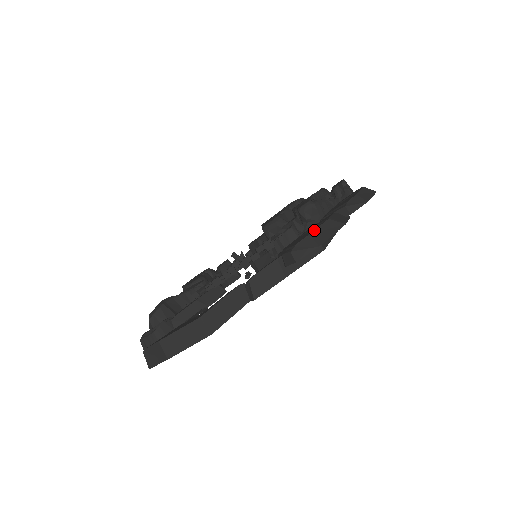
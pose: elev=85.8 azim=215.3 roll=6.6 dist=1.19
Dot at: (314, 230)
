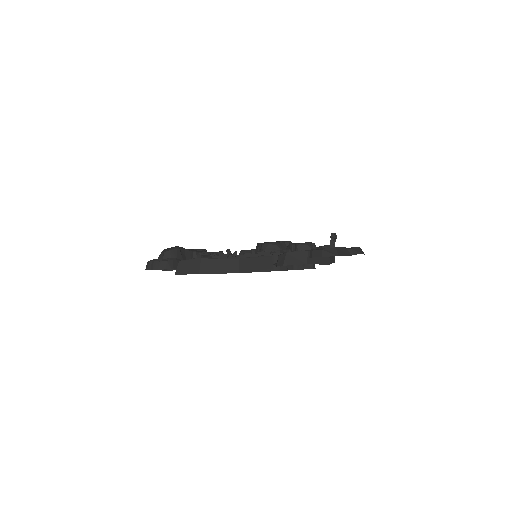
Dot at: (338, 247)
